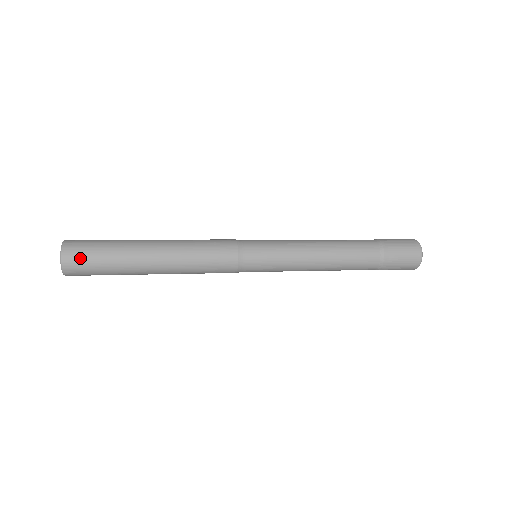
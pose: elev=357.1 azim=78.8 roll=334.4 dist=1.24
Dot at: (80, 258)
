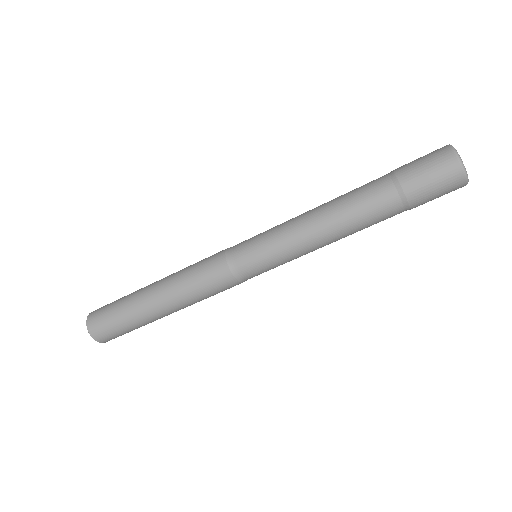
Dot at: (100, 323)
